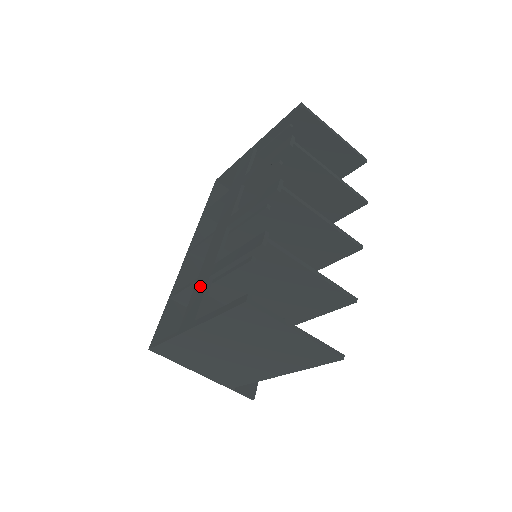
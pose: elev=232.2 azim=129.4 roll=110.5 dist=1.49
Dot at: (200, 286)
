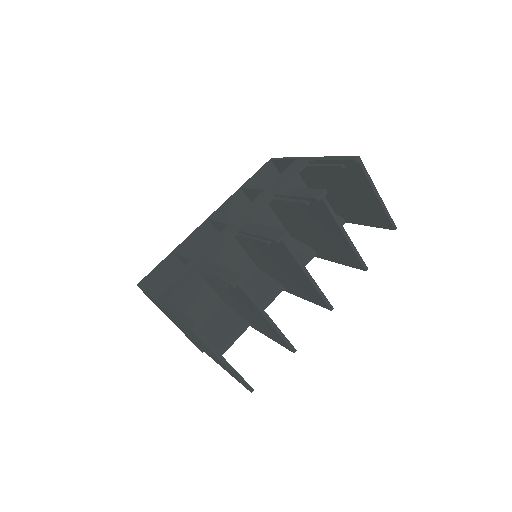
Dot at: (188, 269)
